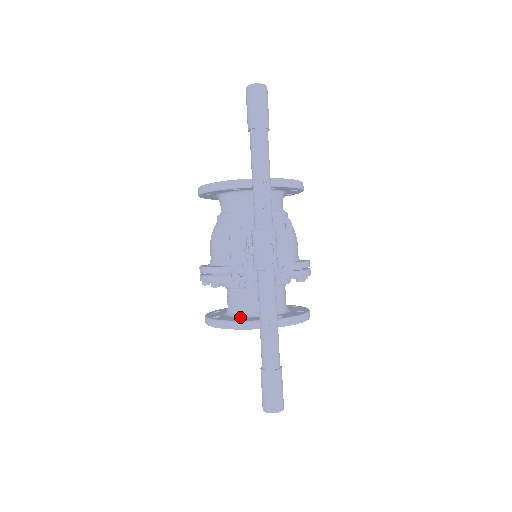
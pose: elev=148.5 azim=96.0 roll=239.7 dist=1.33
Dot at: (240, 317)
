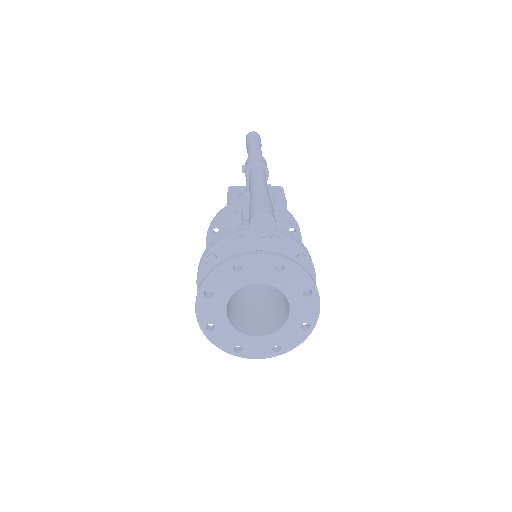
Dot at: occluded
